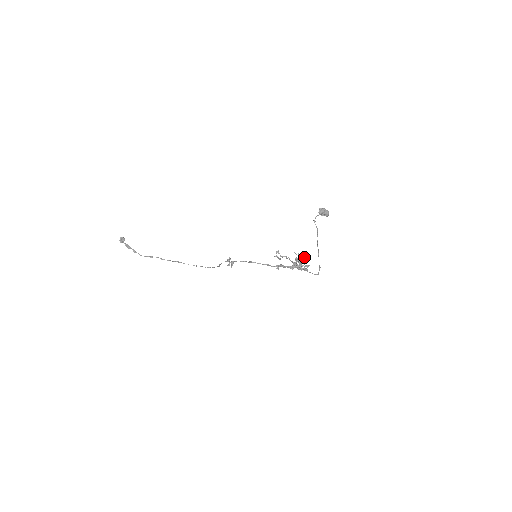
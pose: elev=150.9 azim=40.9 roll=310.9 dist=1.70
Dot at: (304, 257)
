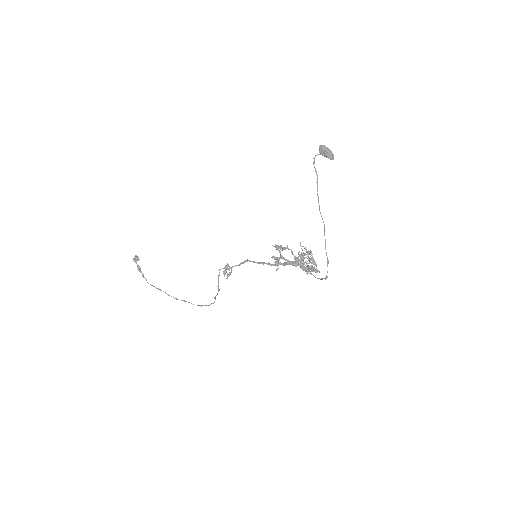
Dot at: (310, 250)
